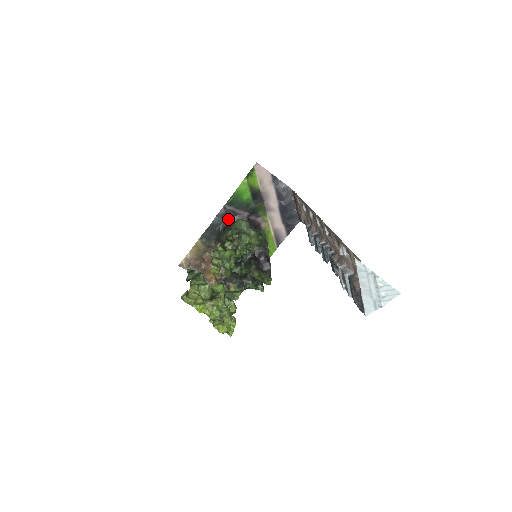
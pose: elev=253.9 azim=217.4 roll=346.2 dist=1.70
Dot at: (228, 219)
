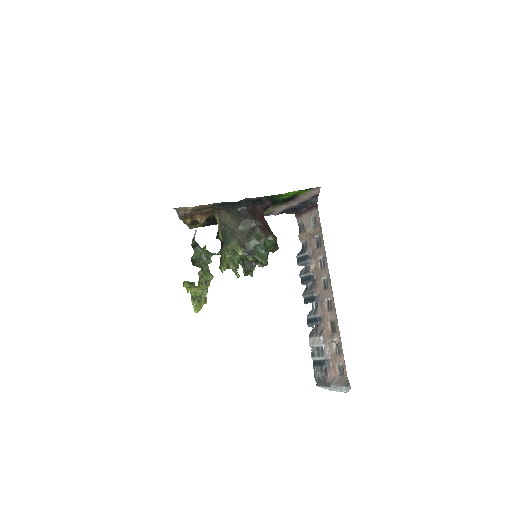
Dot at: (253, 202)
